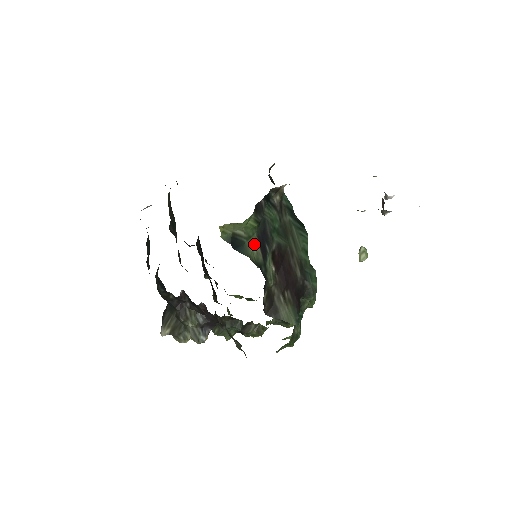
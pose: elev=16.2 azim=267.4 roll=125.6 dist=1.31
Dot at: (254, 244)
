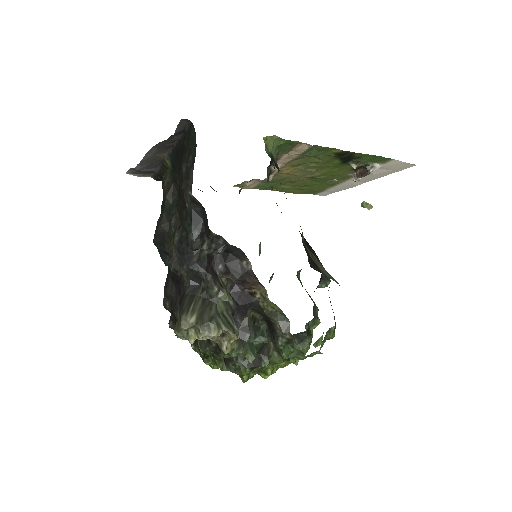
Dot at: occluded
